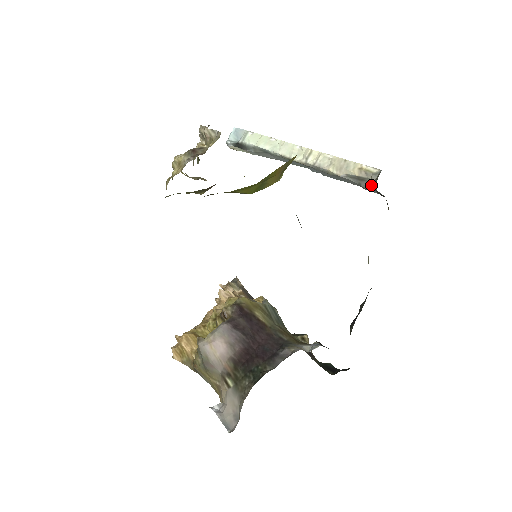
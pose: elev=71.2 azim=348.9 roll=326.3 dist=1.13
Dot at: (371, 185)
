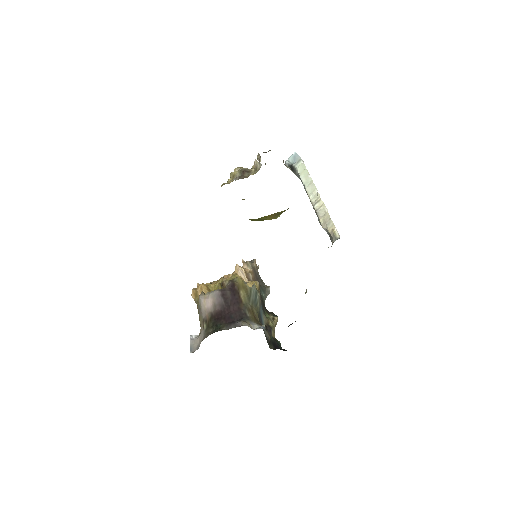
Dot at: occluded
